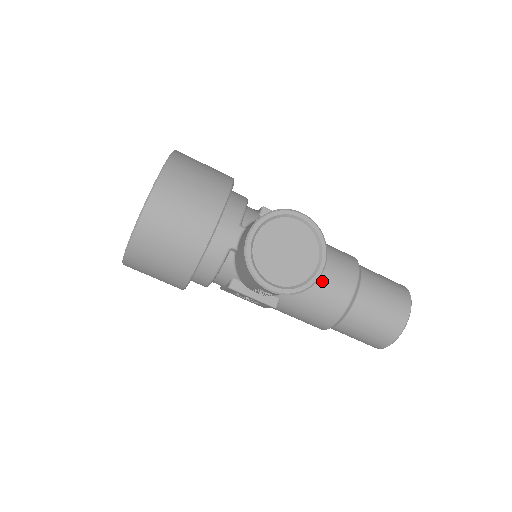
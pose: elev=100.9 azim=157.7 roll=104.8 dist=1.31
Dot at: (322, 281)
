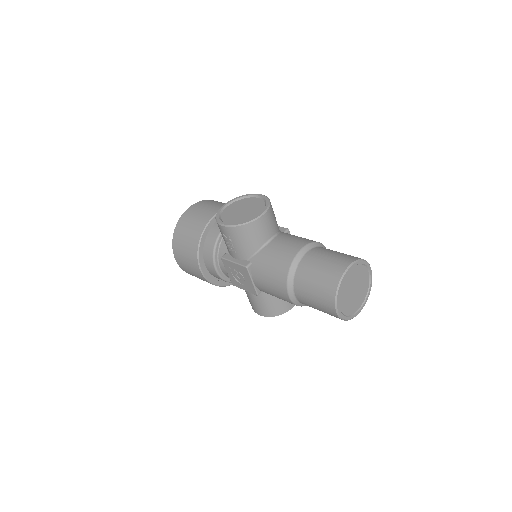
Dot at: (279, 243)
